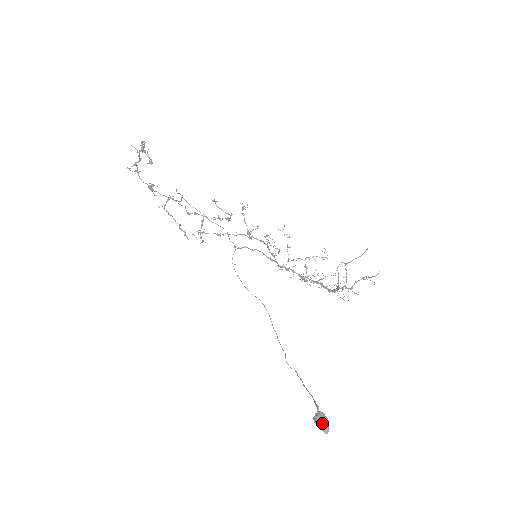
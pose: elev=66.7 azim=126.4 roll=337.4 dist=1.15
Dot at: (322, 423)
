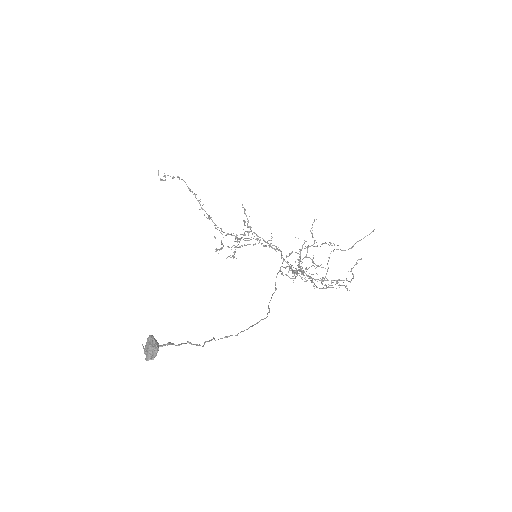
Dot at: (148, 347)
